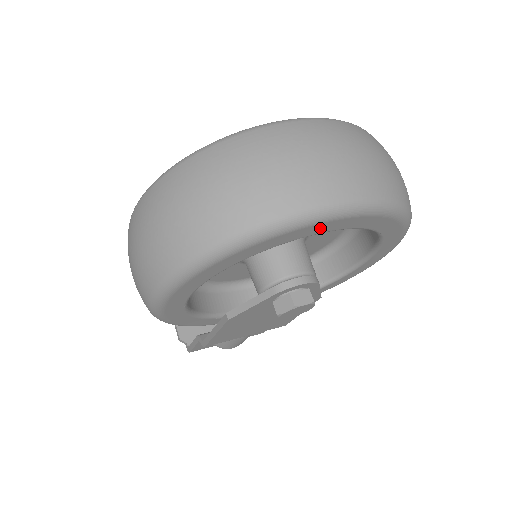
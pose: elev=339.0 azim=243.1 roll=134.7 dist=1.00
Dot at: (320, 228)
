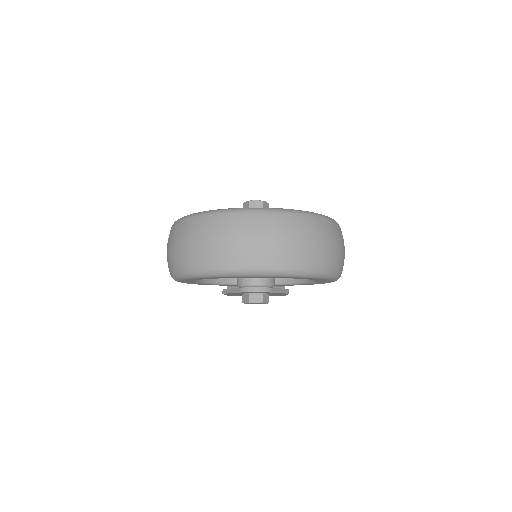
Dot at: (243, 277)
